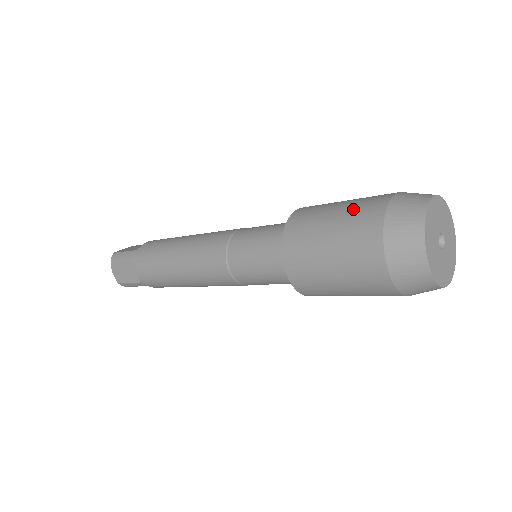
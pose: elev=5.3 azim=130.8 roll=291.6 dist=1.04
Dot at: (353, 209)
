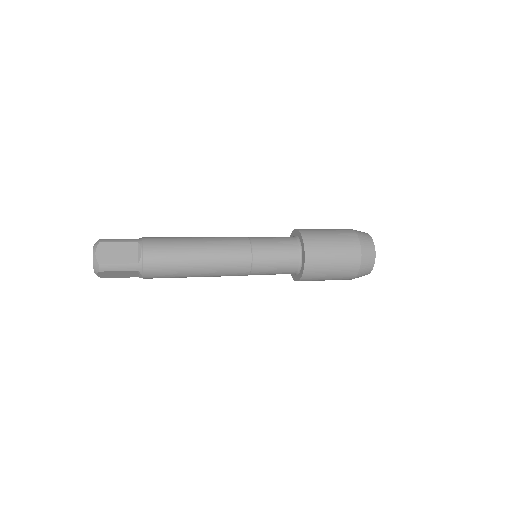
Dot at: (334, 229)
